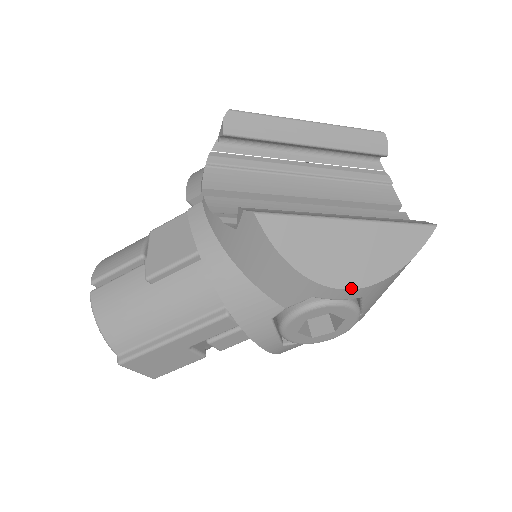
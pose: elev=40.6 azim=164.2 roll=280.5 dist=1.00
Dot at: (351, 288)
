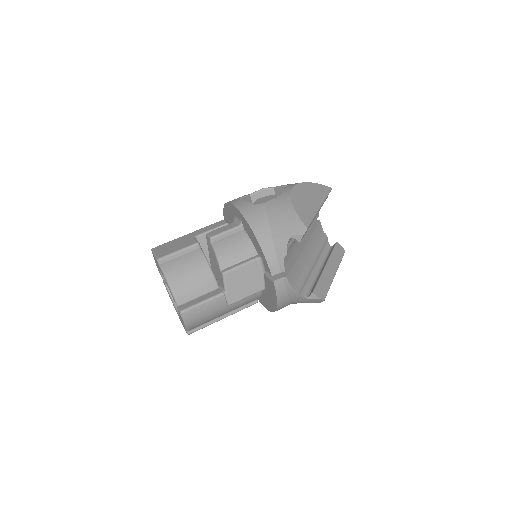
Dot at: occluded
